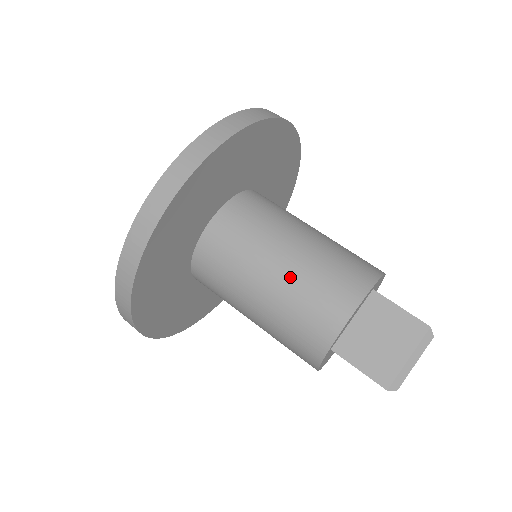
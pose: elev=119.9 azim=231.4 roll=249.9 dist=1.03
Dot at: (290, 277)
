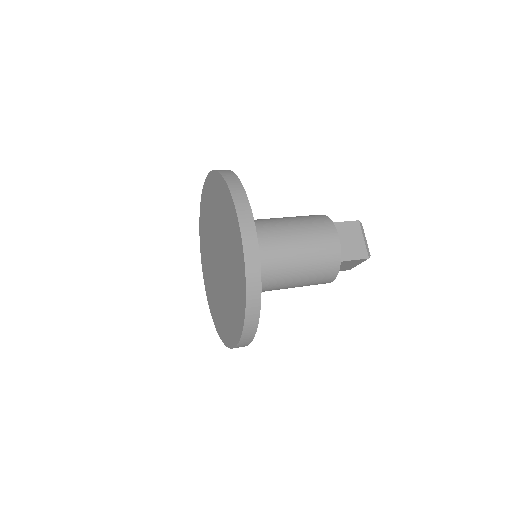
Dot at: occluded
